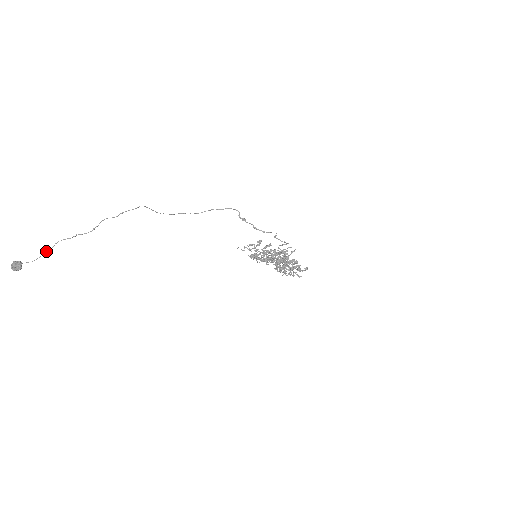
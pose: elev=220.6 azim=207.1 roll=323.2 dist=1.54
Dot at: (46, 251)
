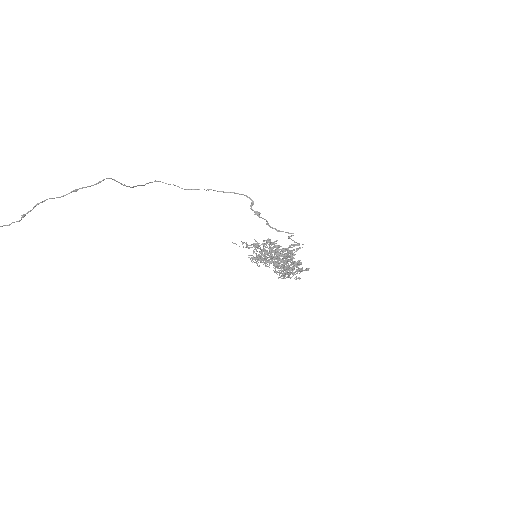
Dot at: out of frame
